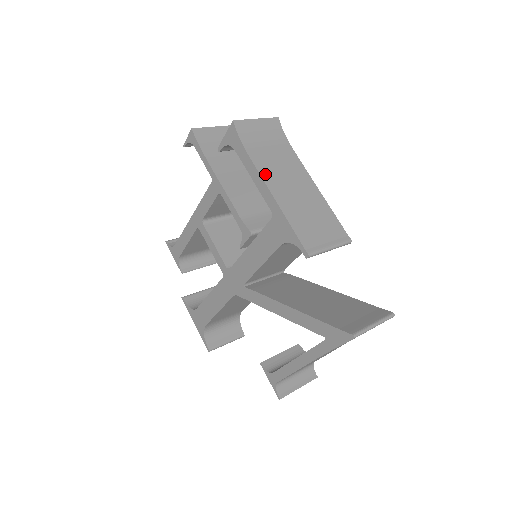
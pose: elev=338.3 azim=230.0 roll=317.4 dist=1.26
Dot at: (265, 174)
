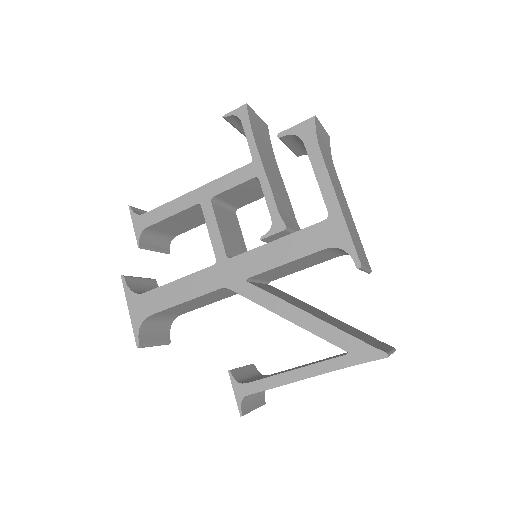
Dot at: (331, 177)
